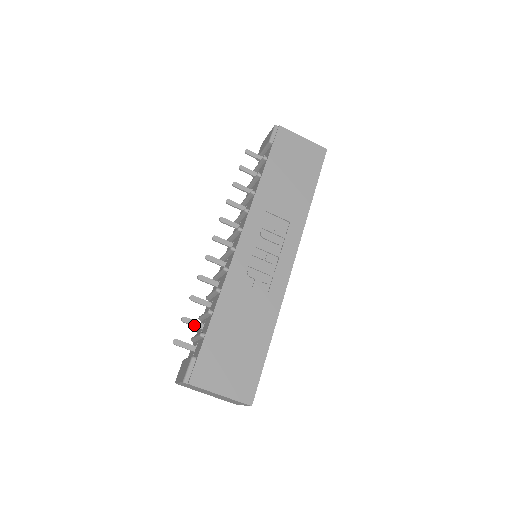
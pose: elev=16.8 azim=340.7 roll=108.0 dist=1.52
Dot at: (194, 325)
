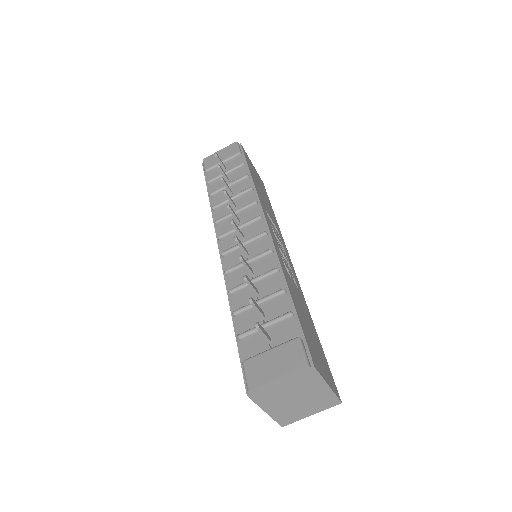
Dot at: (260, 310)
